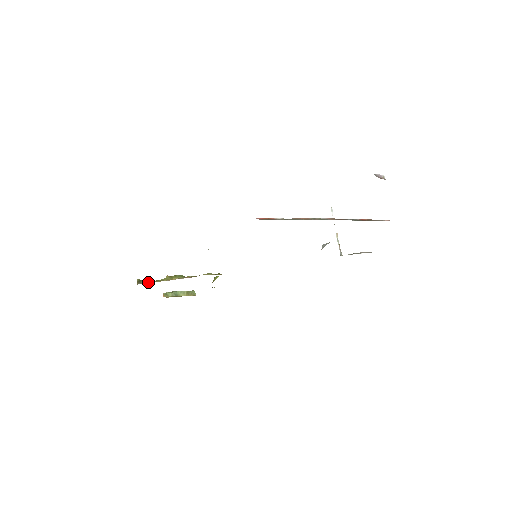
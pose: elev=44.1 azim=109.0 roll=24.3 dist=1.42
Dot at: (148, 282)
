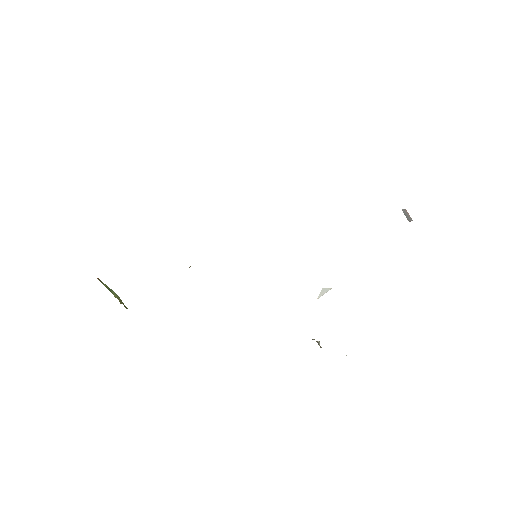
Dot at: occluded
